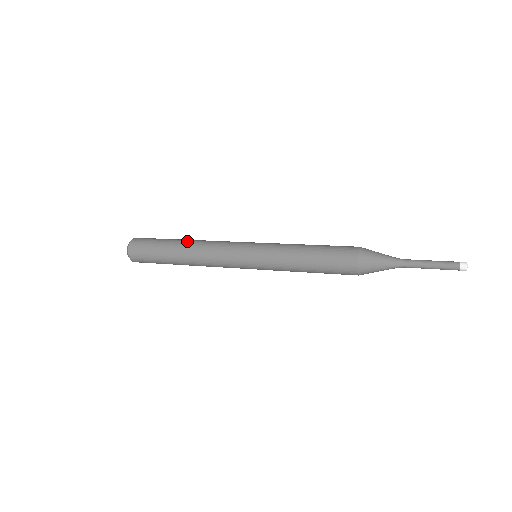
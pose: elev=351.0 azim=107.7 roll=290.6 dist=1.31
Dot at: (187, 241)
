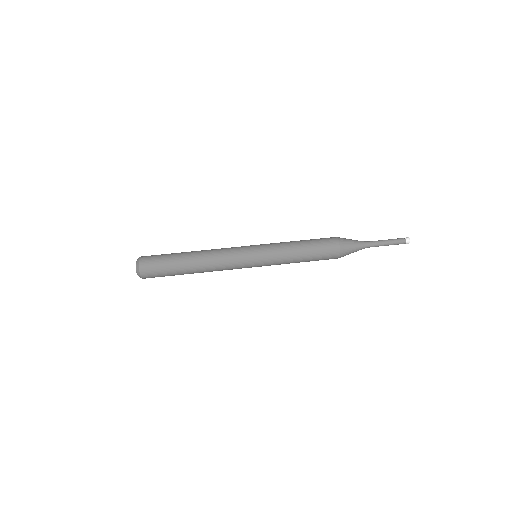
Dot at: (196, 269)
